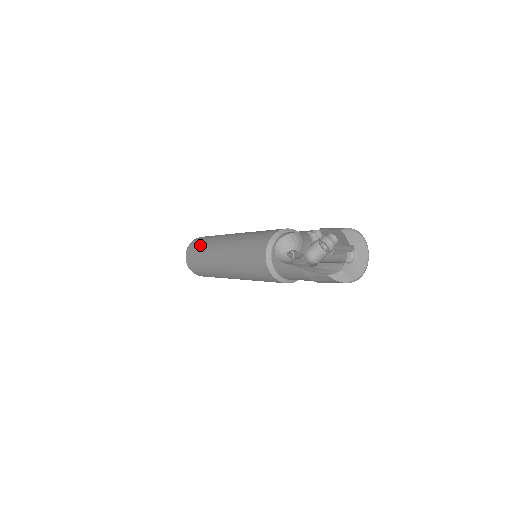
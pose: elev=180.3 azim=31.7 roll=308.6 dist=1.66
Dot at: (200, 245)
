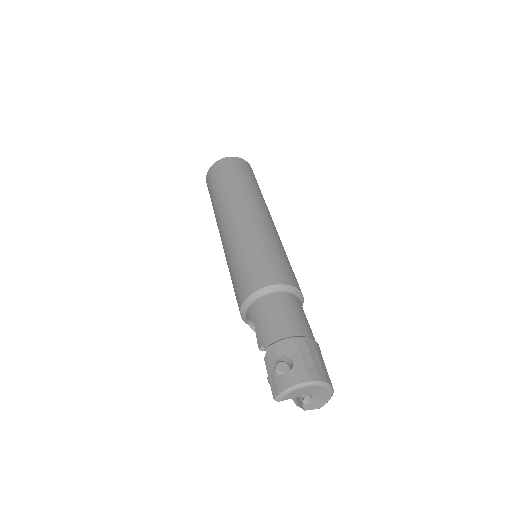
Dot at: occluded
